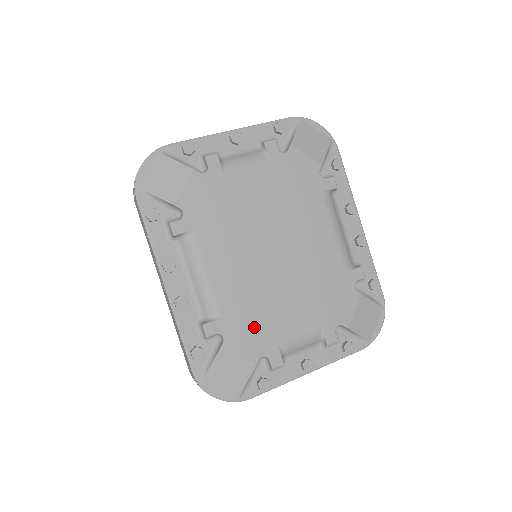
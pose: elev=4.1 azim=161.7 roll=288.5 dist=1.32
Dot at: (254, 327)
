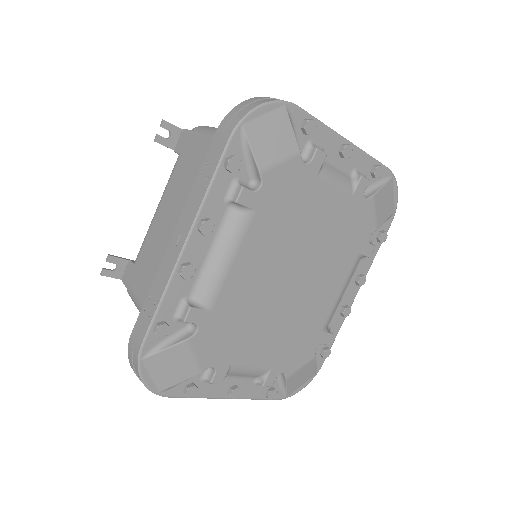
Dot at: (227, 336)
